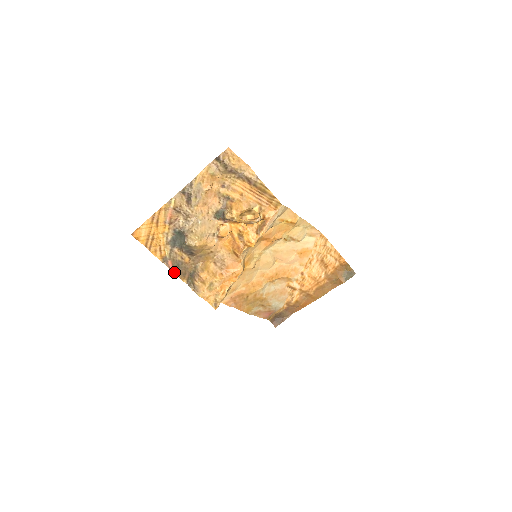
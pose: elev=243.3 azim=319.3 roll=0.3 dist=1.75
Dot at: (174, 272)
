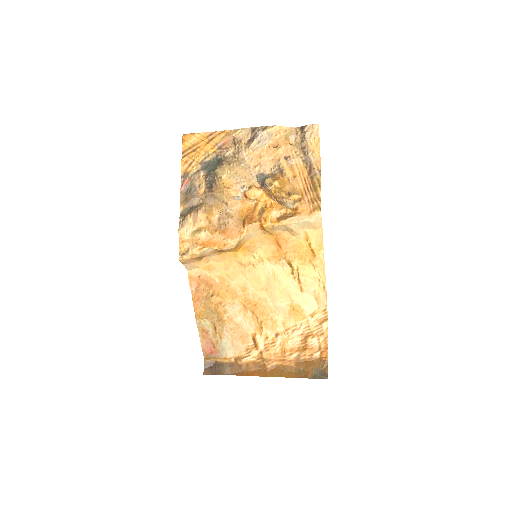
Dot at: (181, 192)
